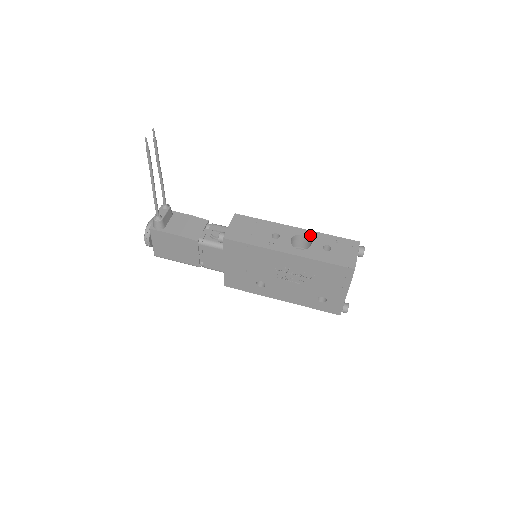
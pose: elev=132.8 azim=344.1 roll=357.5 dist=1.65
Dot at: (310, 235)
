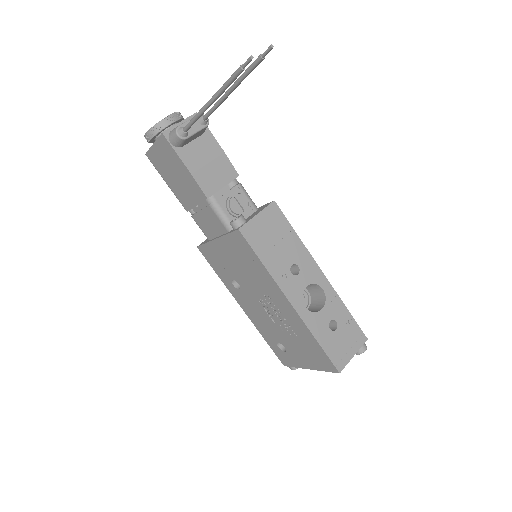
Dot at: (329, 295)
